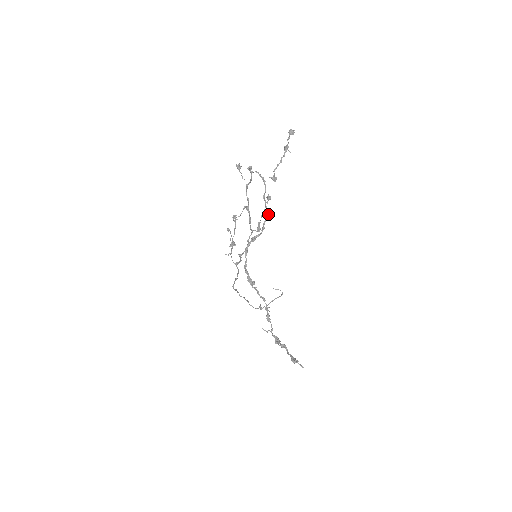
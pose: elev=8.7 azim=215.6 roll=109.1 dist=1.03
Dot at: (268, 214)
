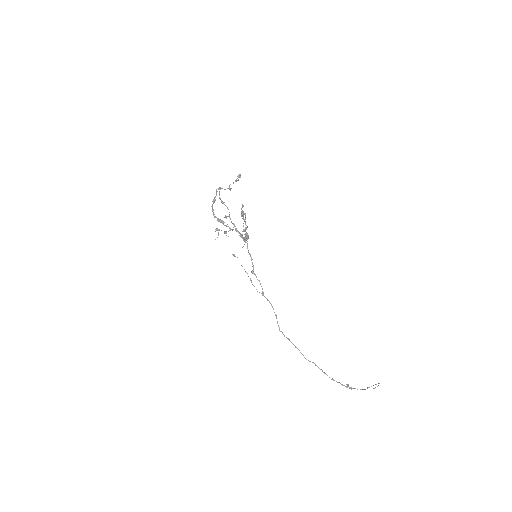
Dot at: (219, 187)
